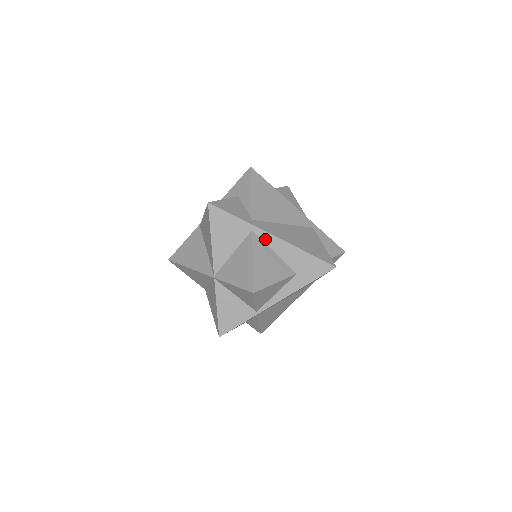
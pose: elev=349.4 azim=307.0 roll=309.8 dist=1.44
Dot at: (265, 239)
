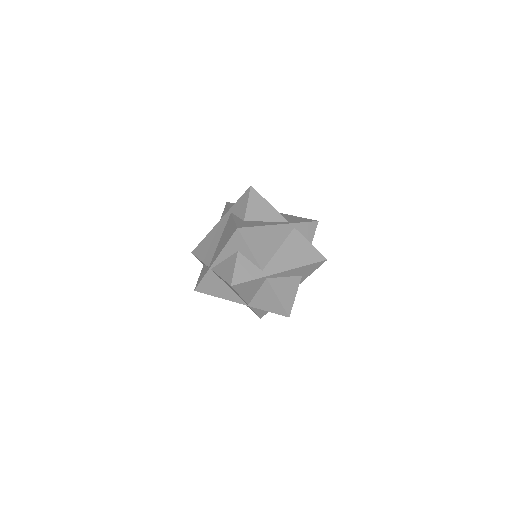
Dot at: (277, 276)
